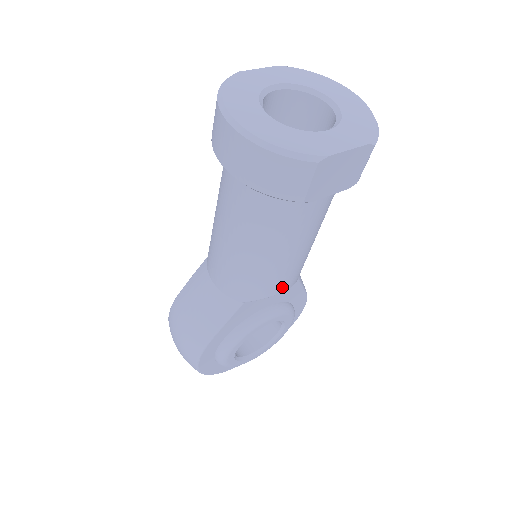
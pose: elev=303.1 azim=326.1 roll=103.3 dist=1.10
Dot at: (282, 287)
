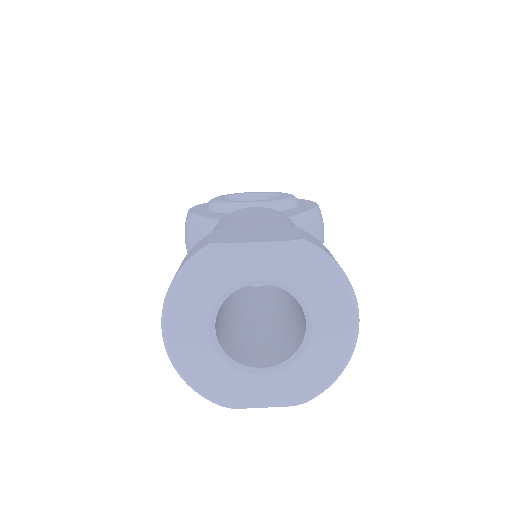
Dot at: occluded
